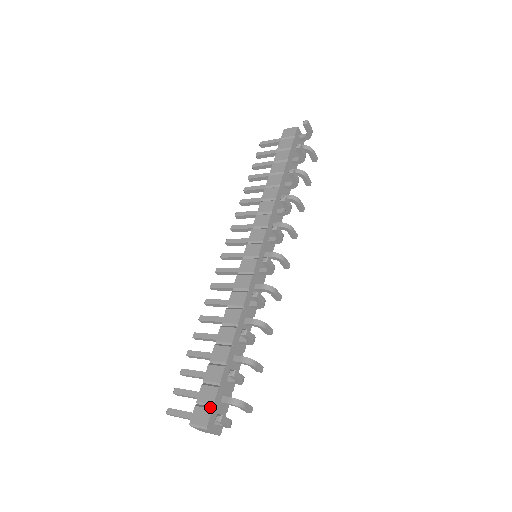
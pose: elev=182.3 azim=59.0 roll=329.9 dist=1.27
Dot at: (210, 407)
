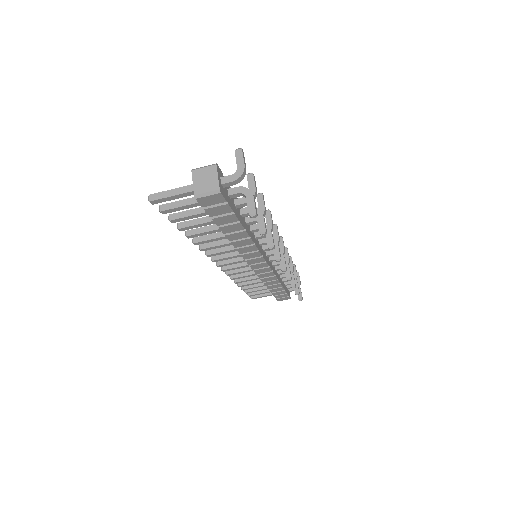
Dot at: occluded
